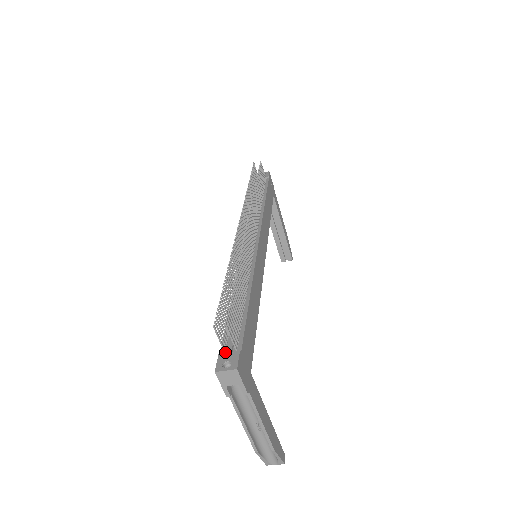
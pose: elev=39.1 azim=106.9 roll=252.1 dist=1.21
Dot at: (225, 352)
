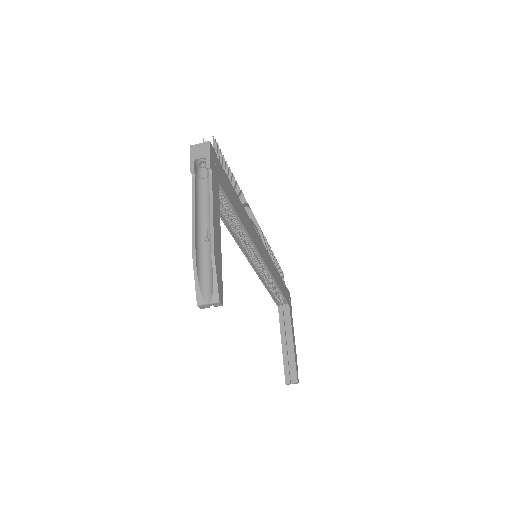
Dot at: occluded
